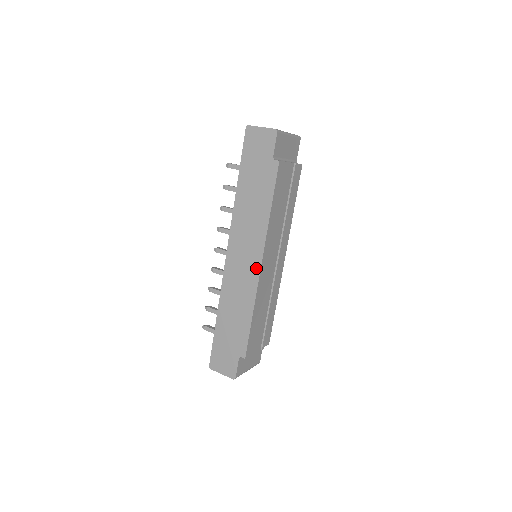
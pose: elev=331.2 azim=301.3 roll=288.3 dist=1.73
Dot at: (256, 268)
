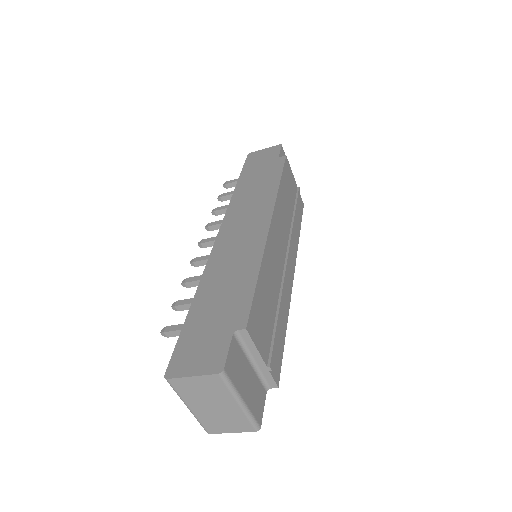
Dot at: (263, 226)
